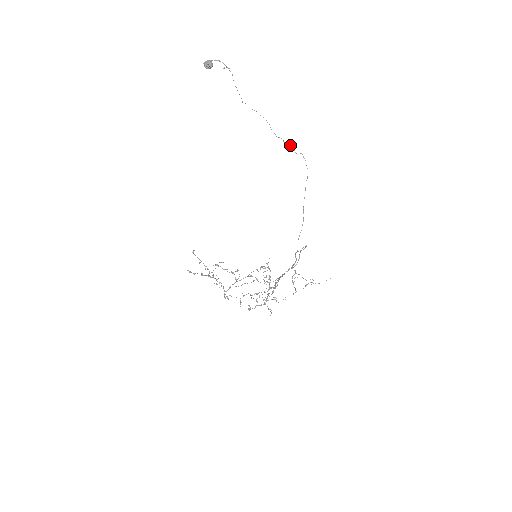
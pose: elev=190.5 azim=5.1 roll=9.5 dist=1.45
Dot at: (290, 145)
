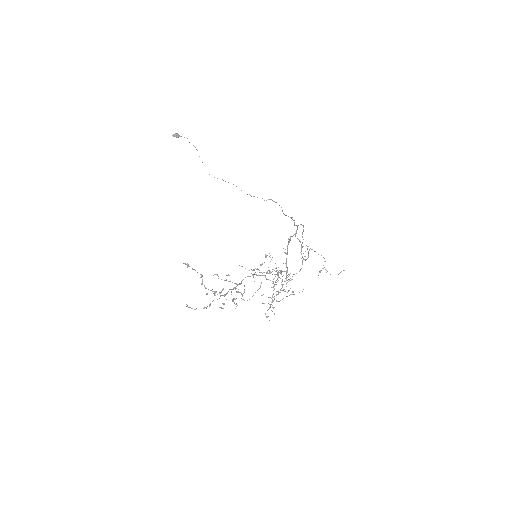
Dot at: occluded
